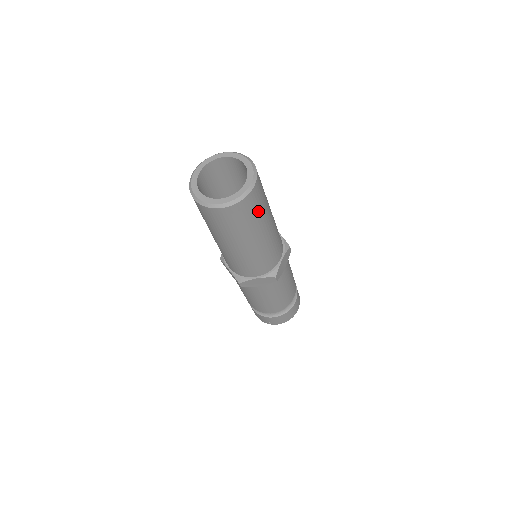
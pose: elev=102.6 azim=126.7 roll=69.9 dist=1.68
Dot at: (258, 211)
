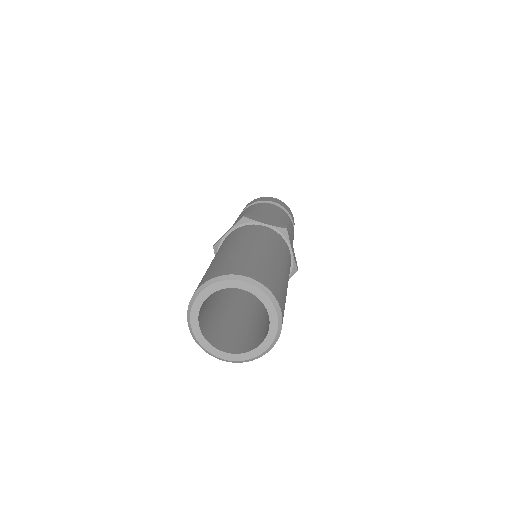
Dot at: occluded
